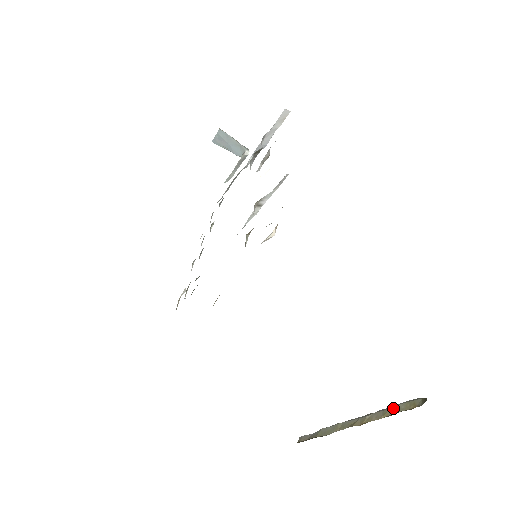
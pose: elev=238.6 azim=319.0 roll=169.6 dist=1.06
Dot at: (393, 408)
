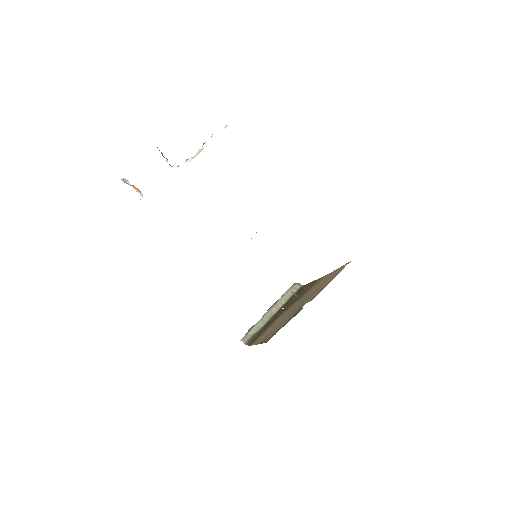
Dot at: (286, 296)
